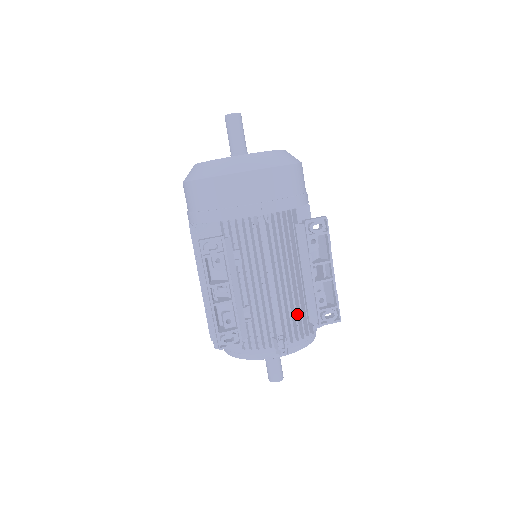
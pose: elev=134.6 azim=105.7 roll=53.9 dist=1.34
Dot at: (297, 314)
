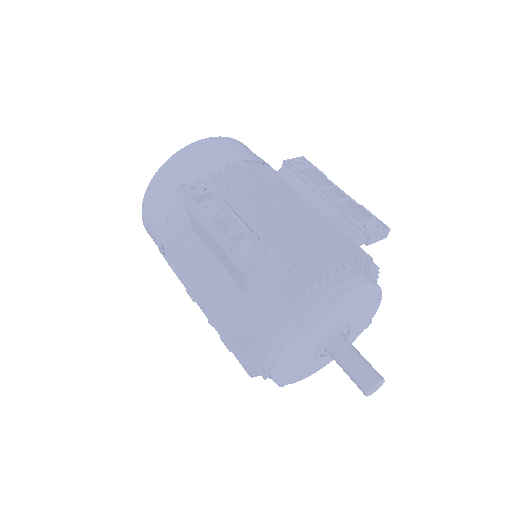
Dot at: occluded
